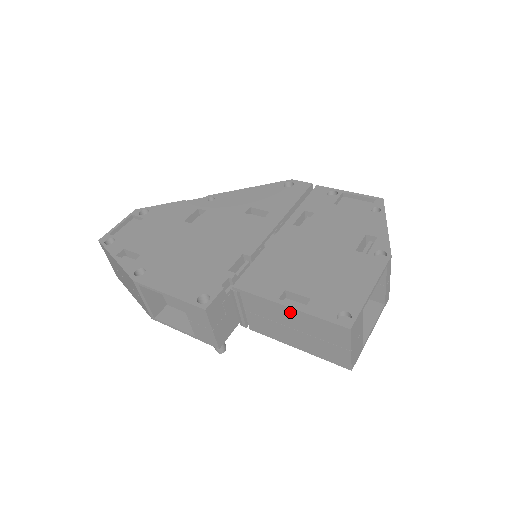
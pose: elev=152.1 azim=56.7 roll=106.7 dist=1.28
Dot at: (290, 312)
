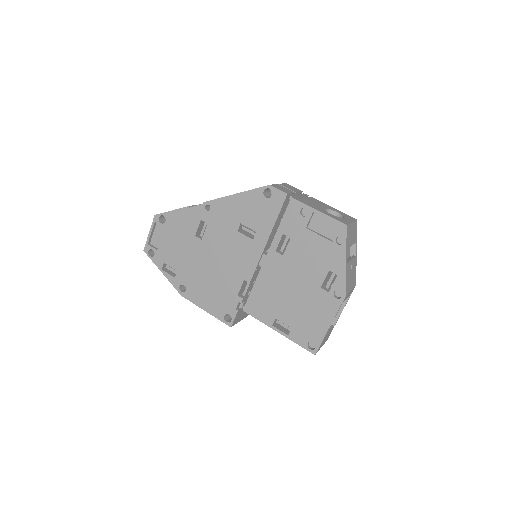
Dot at: (281, 332)
